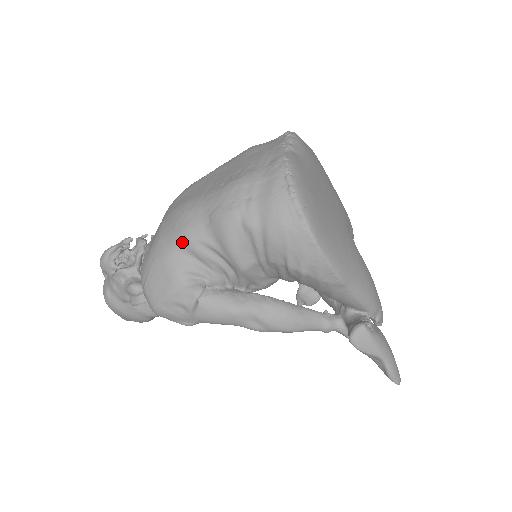
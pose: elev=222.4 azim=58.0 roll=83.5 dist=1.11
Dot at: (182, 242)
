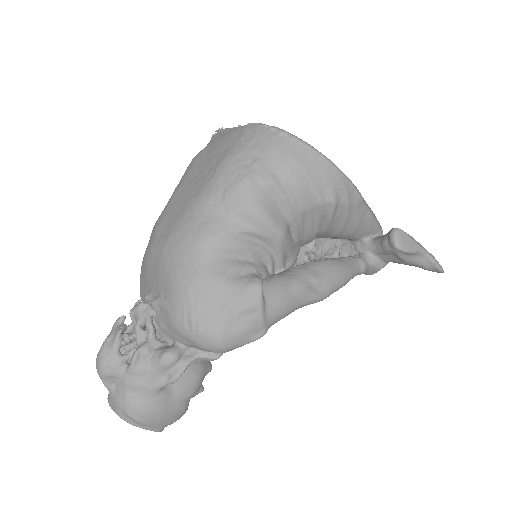
Dot at: (209, 247)
